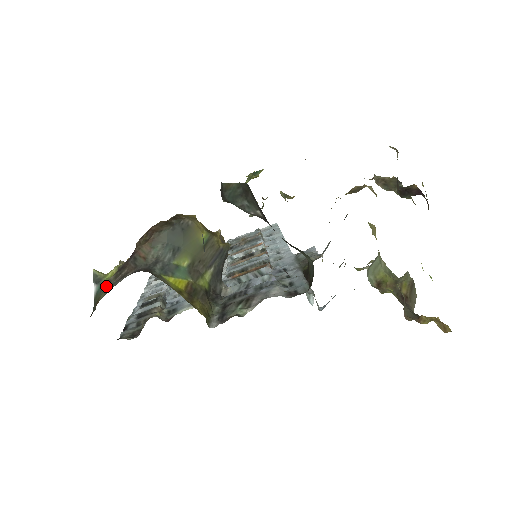
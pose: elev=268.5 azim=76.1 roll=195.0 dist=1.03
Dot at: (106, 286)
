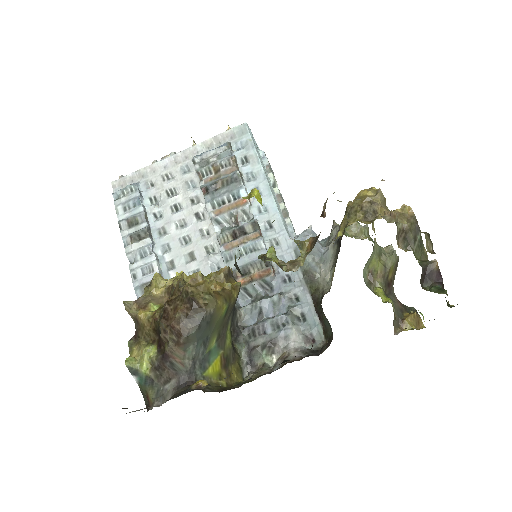
Dot at: (149, 383)
